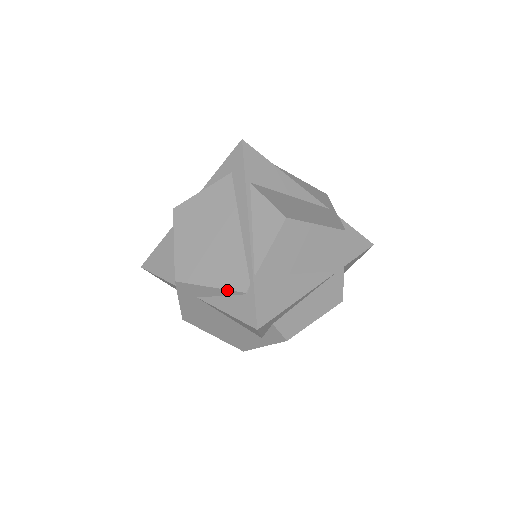
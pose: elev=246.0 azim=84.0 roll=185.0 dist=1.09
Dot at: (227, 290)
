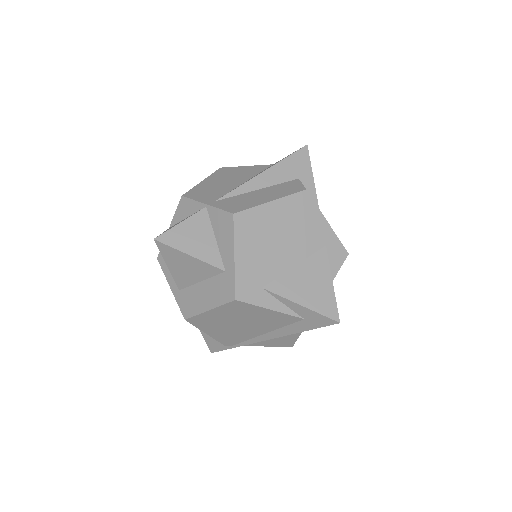
Dot at: (215, 339)
